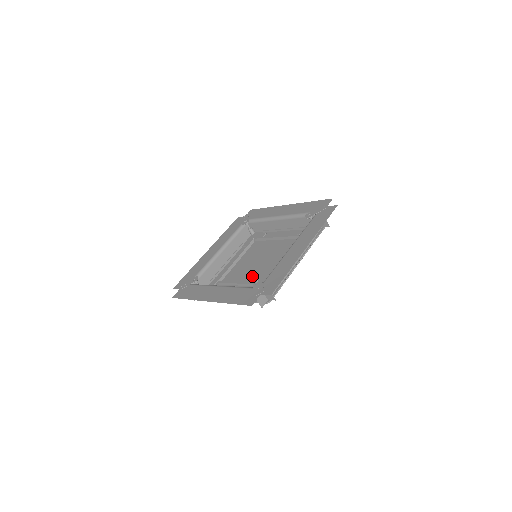
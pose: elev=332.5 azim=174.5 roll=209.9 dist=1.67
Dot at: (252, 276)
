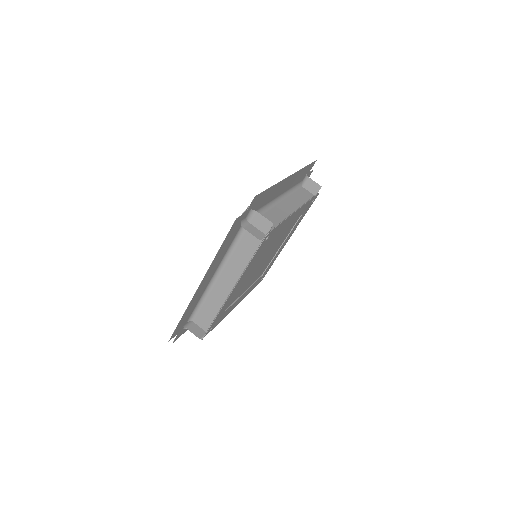
Dot at: (255, 265)
